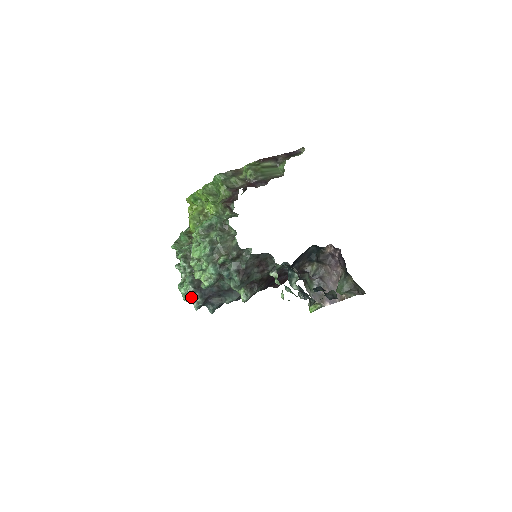
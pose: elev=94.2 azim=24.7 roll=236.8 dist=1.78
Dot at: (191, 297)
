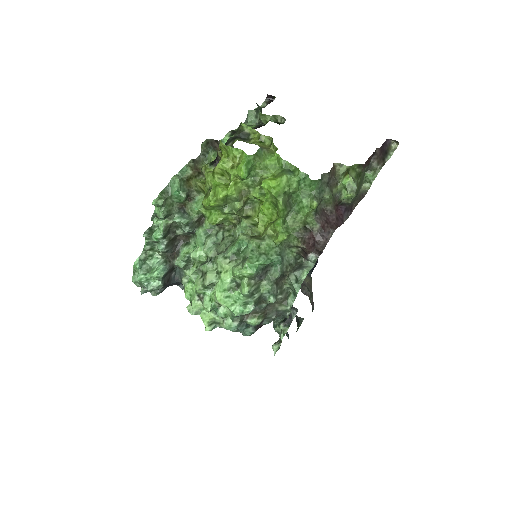
Dot at: occluded
